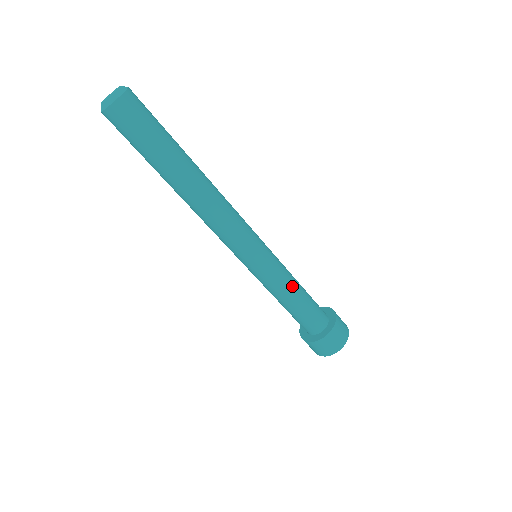
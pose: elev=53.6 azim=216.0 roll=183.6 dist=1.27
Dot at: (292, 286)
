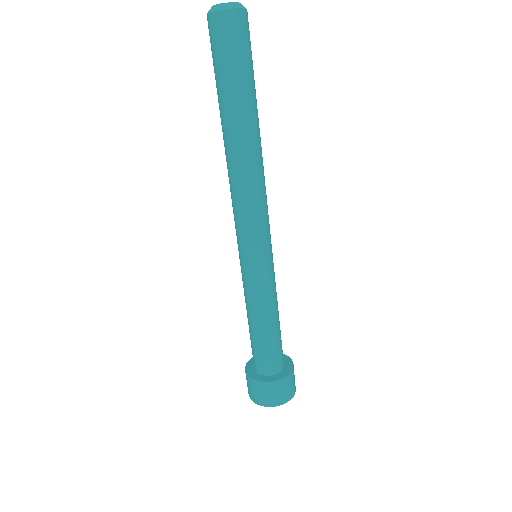
Dot at: (272, 308)
